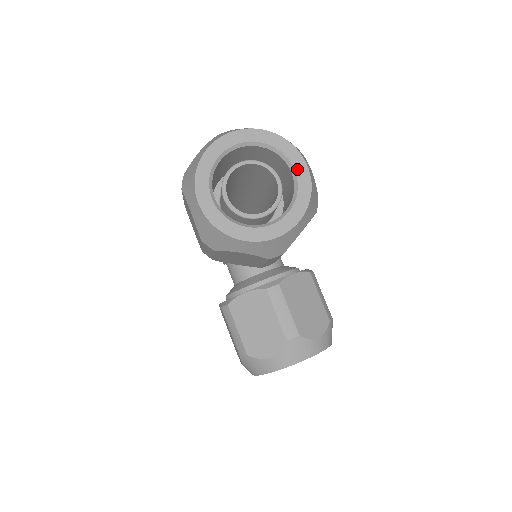
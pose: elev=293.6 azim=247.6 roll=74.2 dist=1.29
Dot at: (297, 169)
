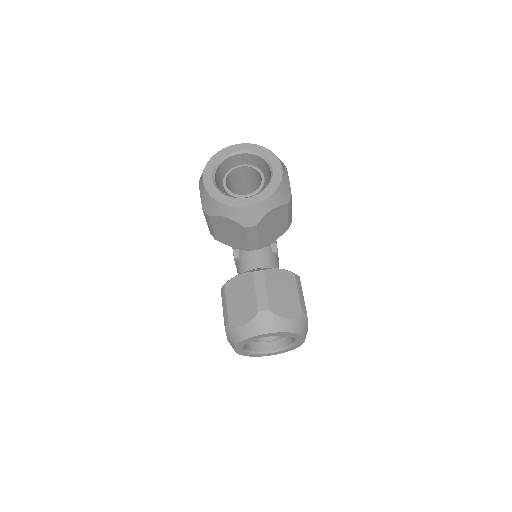
Dot at: (274, 169)
